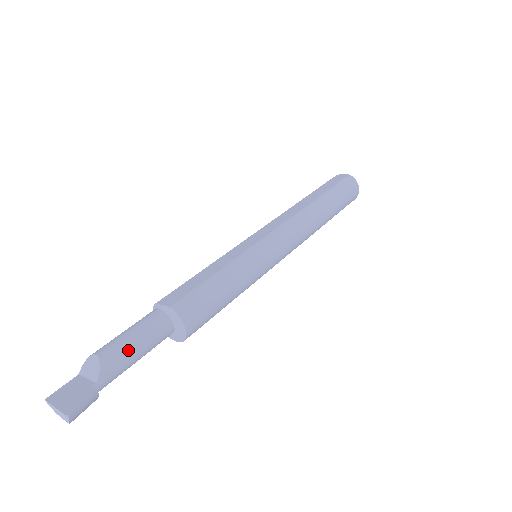
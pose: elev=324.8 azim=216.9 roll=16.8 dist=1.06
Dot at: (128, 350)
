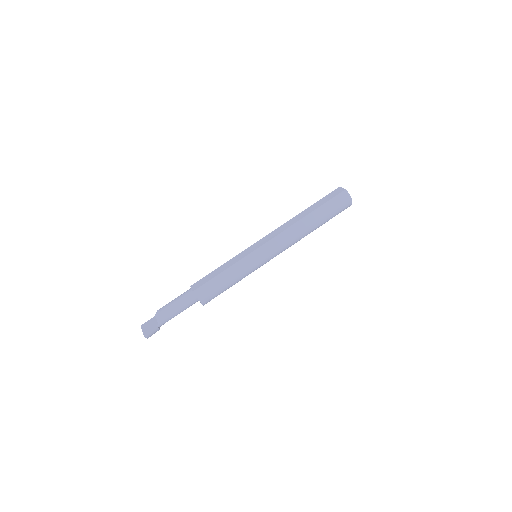
Dot at: (173, 310)
